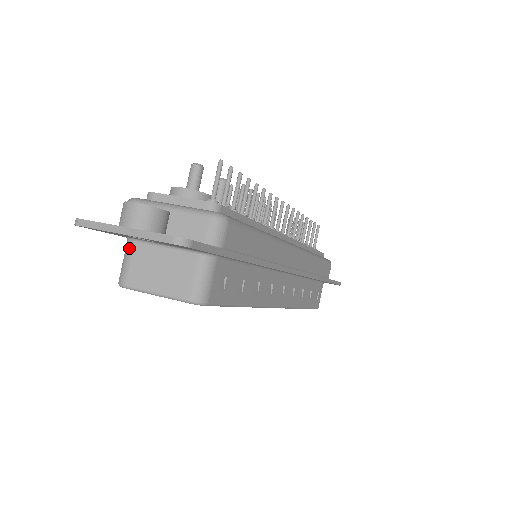
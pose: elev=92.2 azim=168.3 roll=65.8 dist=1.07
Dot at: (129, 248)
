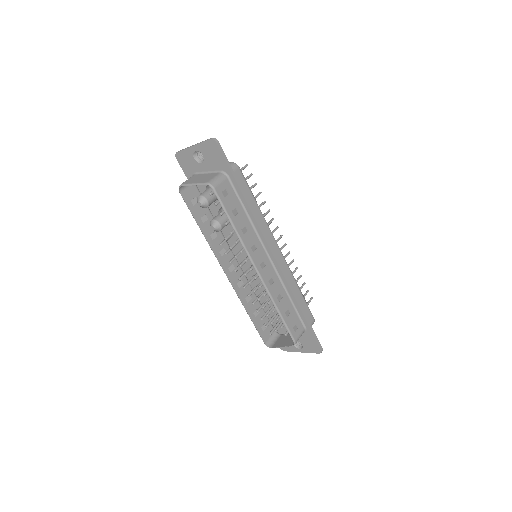
Dot at: (191, 177)
